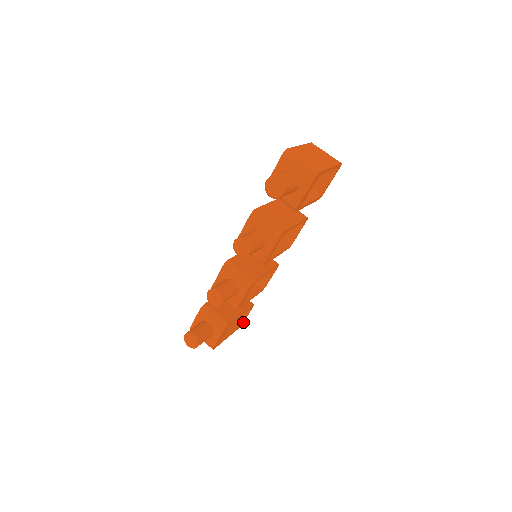
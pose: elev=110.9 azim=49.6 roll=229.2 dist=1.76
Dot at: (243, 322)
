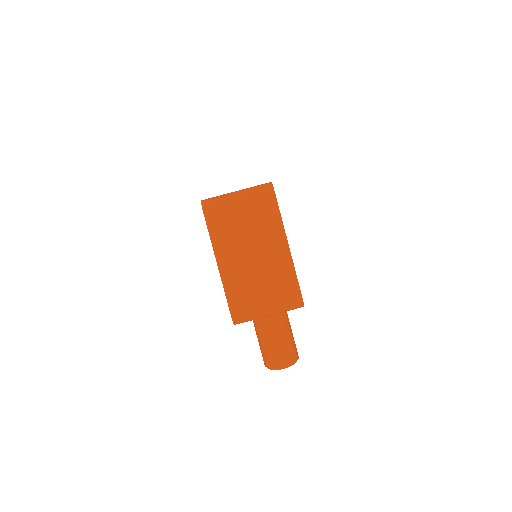
Dot at: occluded
